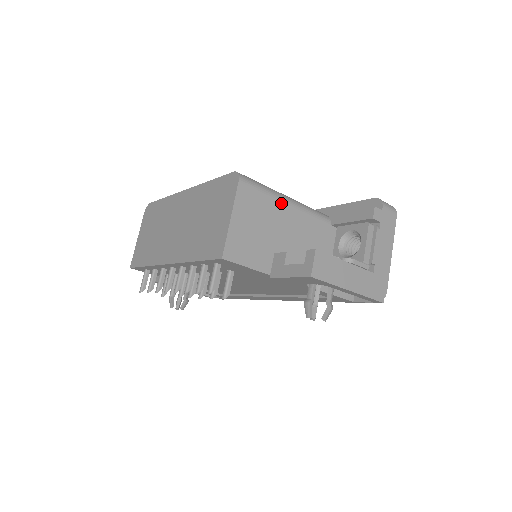
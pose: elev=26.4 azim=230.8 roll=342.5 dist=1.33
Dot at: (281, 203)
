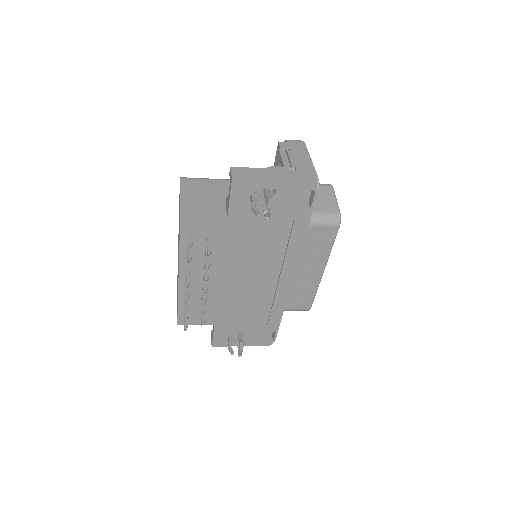
Dot at: (220, 181)
